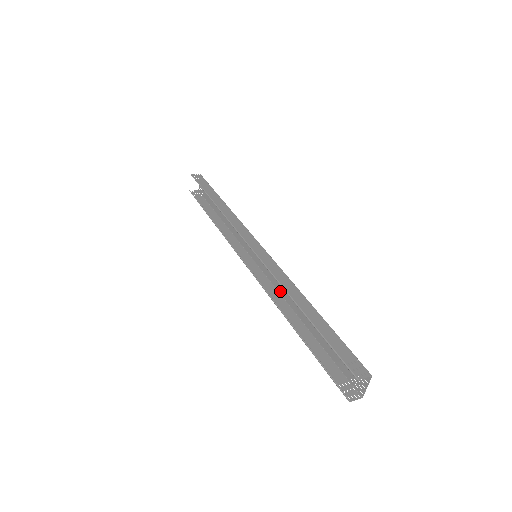
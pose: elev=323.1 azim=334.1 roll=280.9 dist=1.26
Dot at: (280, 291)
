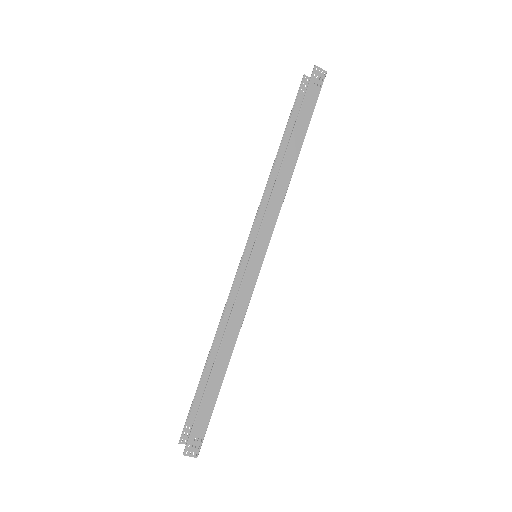
Dot at: occluded
